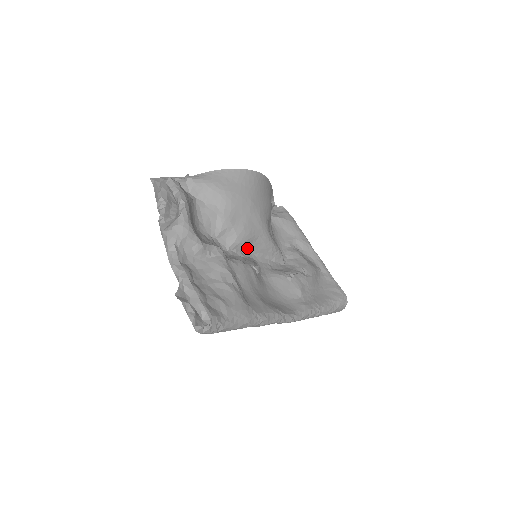
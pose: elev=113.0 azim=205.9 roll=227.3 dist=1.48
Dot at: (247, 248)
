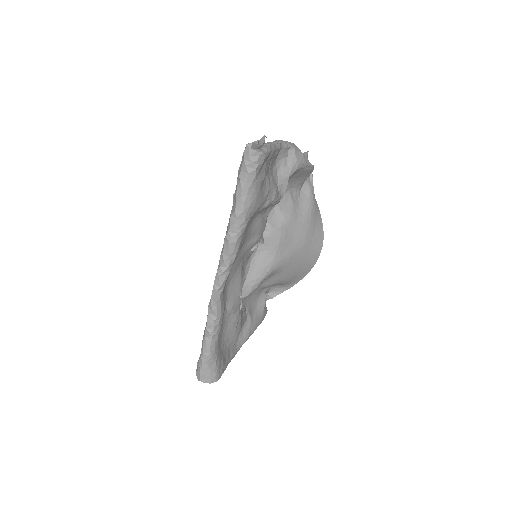
Dot at: (262, 245)
